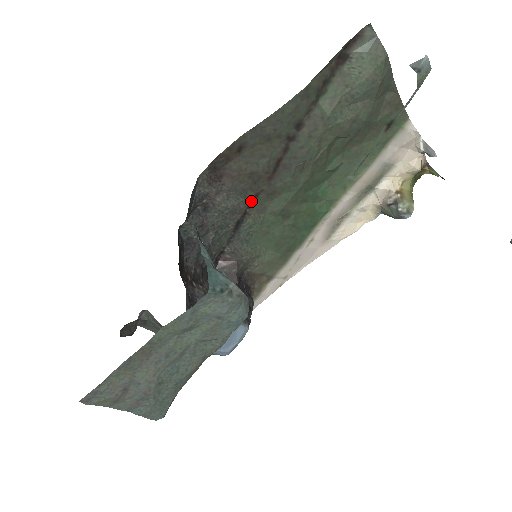
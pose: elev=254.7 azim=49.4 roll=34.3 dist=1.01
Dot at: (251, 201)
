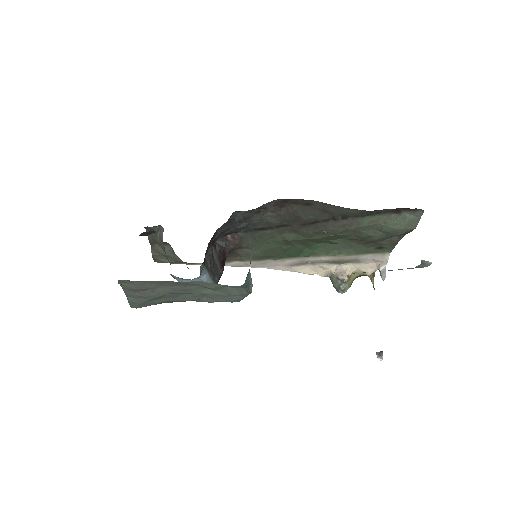
Dot at: (281, 225)
